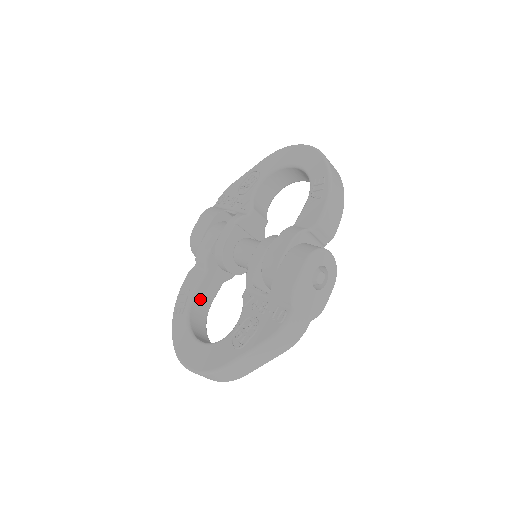
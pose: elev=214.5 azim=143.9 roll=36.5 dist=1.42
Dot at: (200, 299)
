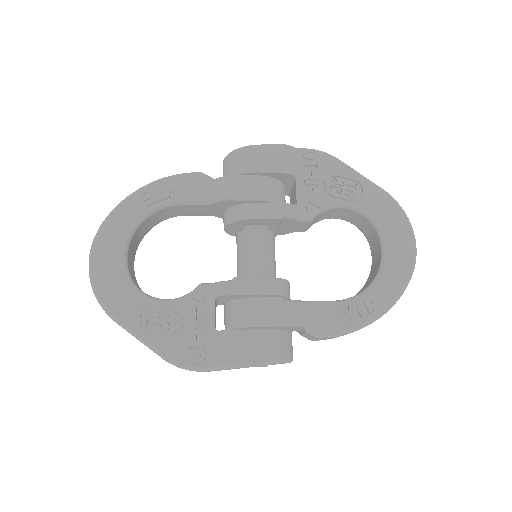
Dot at: (176, 209)
